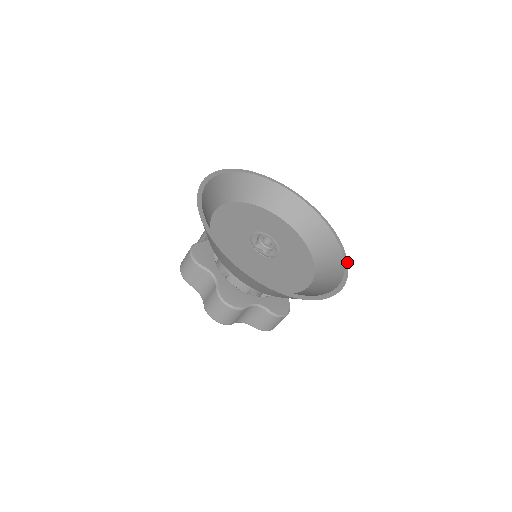
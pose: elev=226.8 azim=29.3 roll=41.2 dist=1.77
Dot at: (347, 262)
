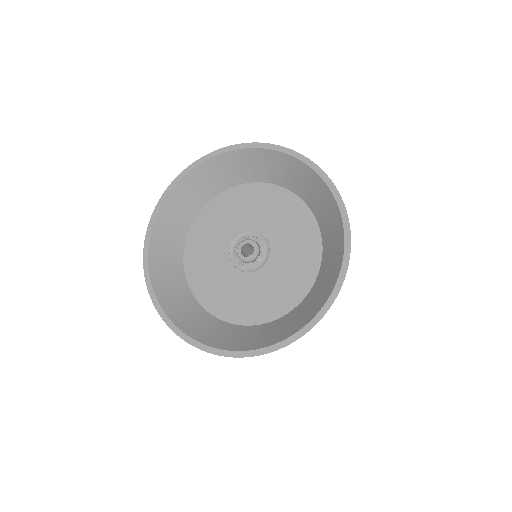
Dot at: (347, 221)
